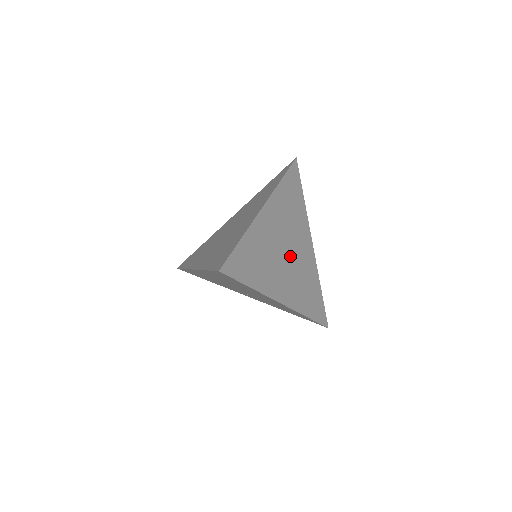
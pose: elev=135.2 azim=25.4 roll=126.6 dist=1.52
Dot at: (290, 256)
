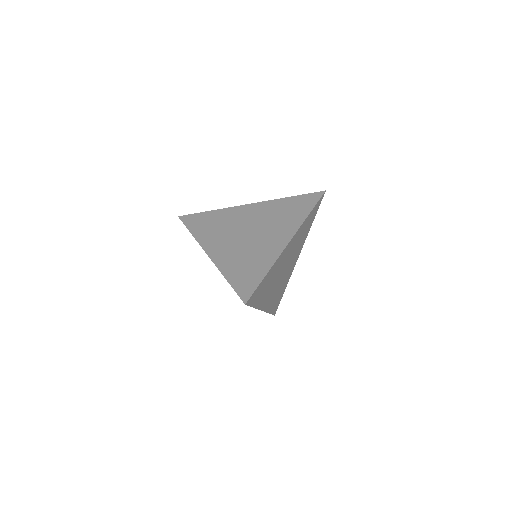
Dot at: (283, 273)
